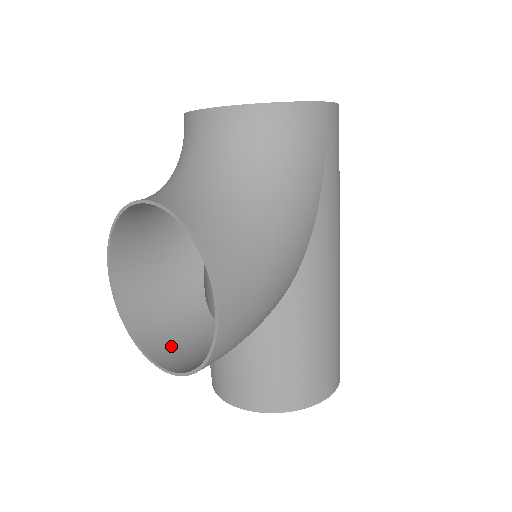
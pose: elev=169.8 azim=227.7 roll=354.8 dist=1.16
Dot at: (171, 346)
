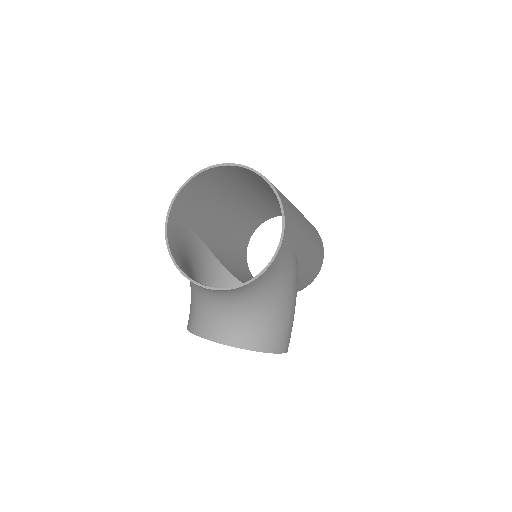
Dot at: occluded
